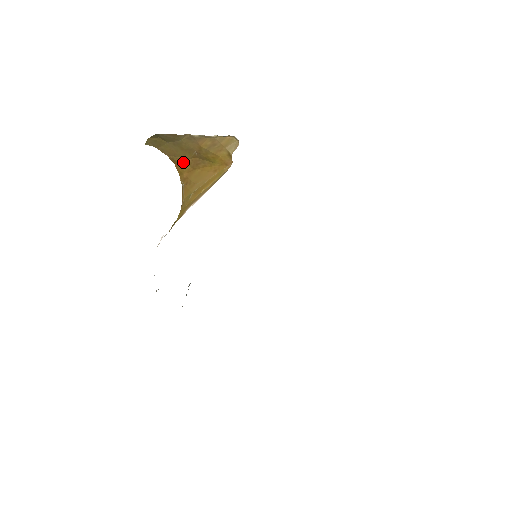
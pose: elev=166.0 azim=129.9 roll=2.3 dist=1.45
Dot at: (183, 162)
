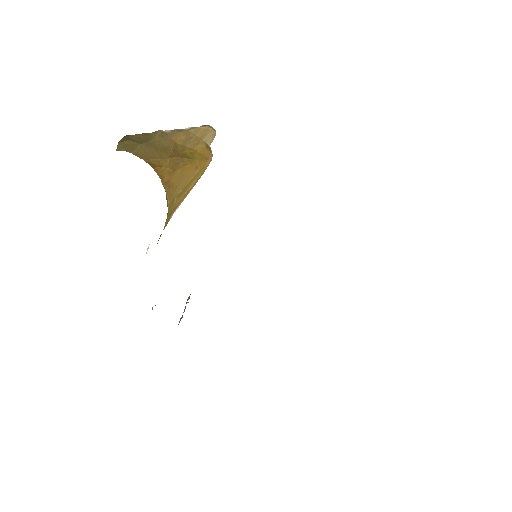
Dot at: (161, 164)
